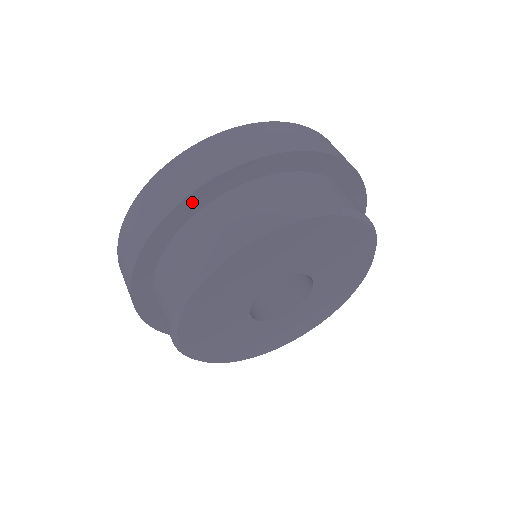
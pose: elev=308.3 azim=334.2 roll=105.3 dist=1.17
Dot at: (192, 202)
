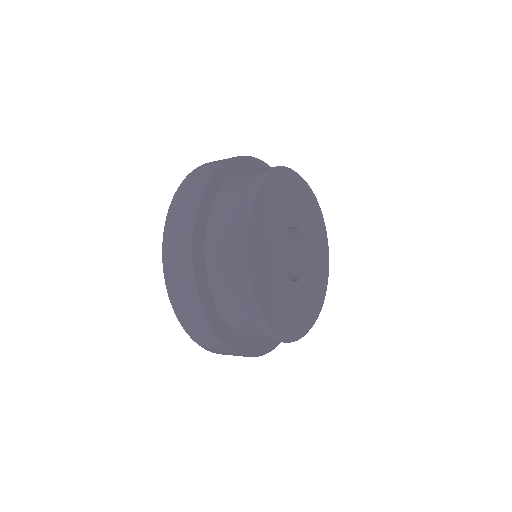
Dot at: (198, 238)
